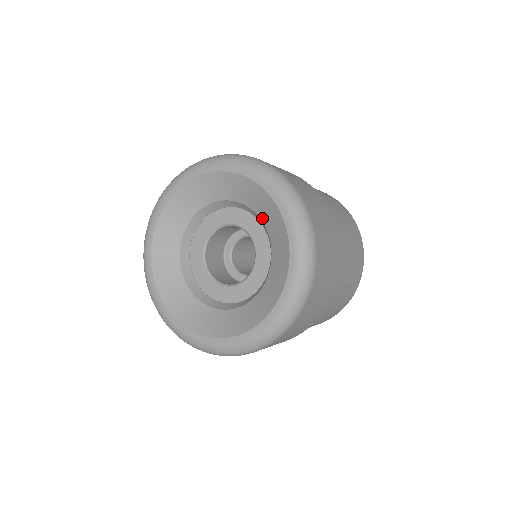
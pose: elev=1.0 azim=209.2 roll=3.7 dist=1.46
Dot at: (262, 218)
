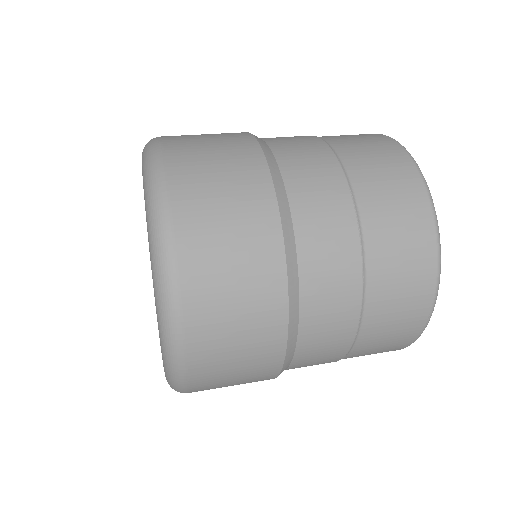
Dot at: occluded
